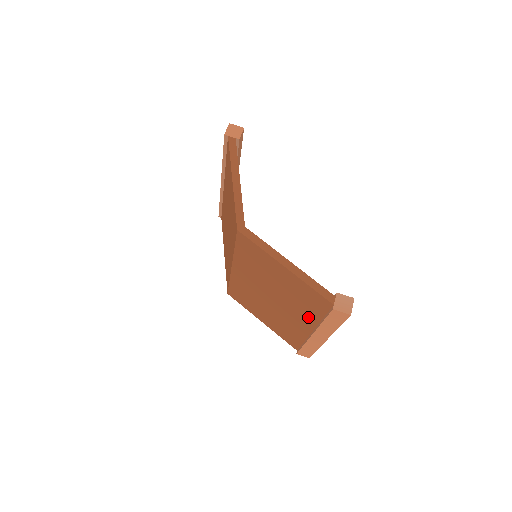
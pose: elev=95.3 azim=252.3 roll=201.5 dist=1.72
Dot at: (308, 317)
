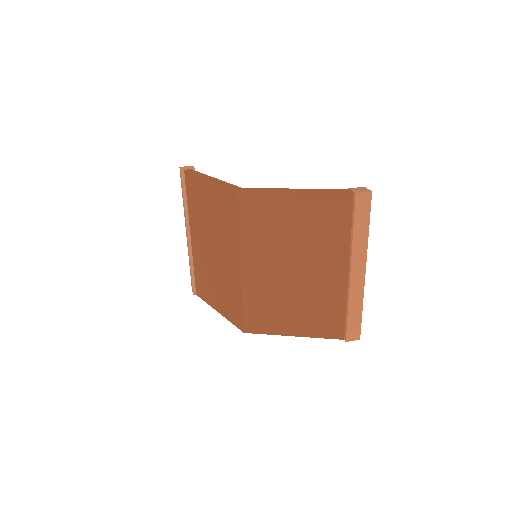
Dot at: (337, 250)
